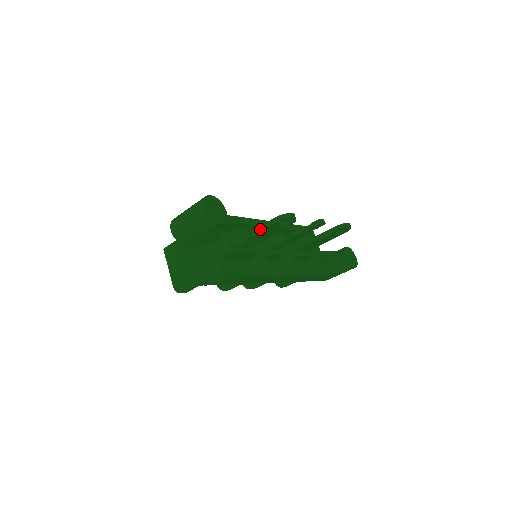
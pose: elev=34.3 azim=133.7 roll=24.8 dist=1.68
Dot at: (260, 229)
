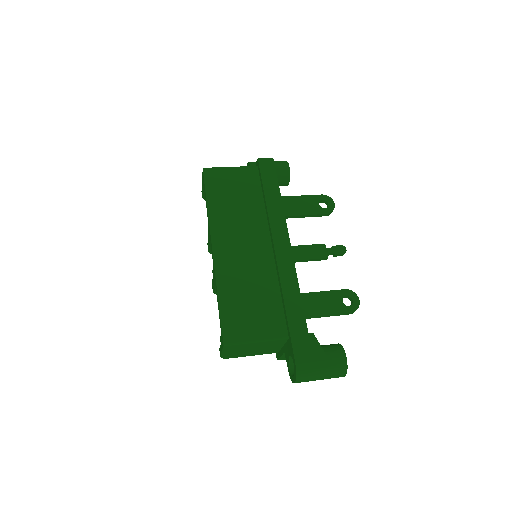
Dot at: occluded
